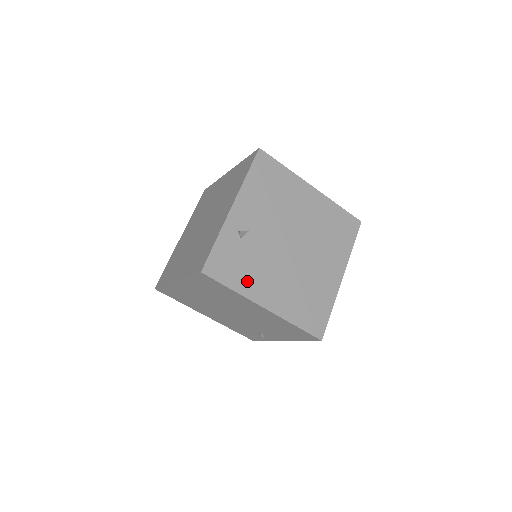
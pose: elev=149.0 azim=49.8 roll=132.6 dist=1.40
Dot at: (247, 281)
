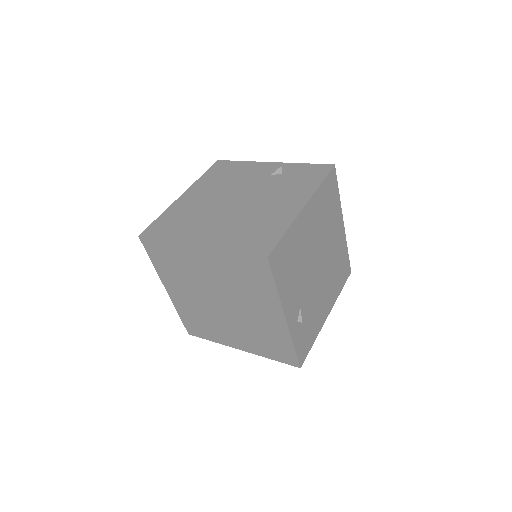
Dot at: (316, 326)
